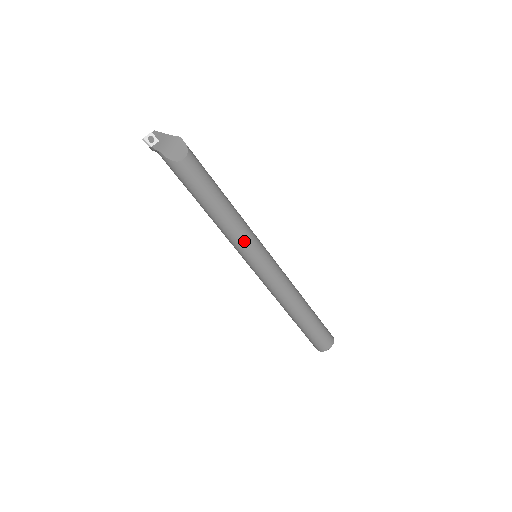
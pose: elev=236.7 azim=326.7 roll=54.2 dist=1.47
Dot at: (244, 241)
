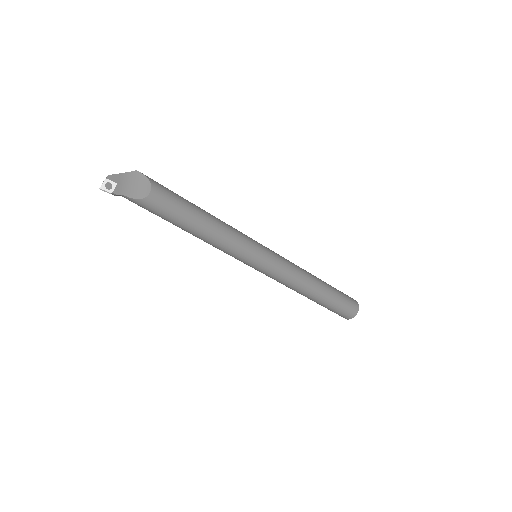
Dot at: (239, 248)
